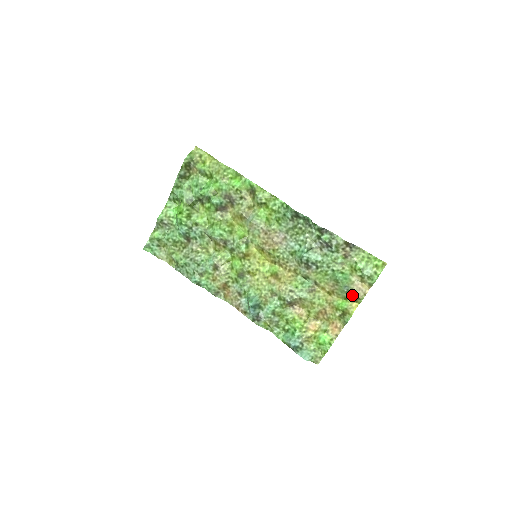
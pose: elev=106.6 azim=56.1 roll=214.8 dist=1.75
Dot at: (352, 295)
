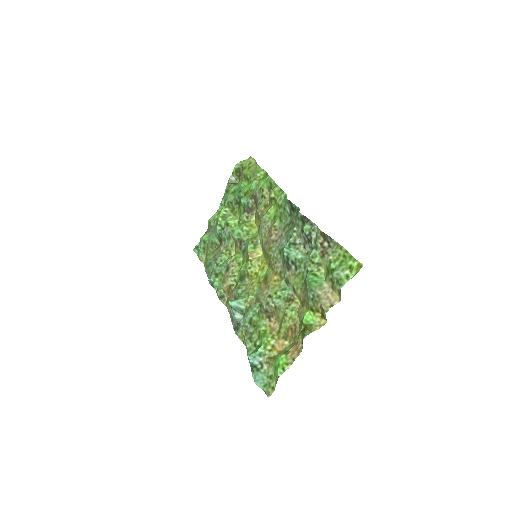
Dot at: (318, 305)
